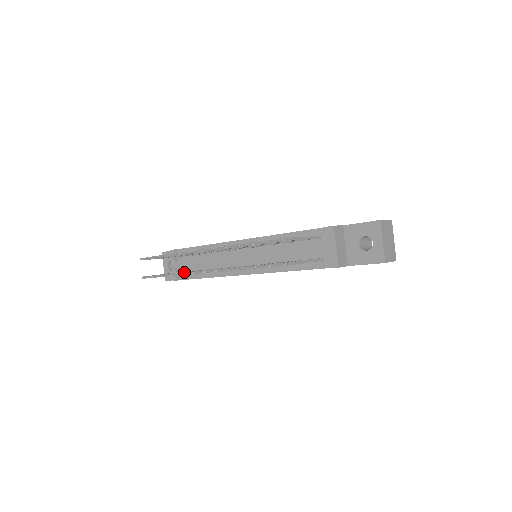
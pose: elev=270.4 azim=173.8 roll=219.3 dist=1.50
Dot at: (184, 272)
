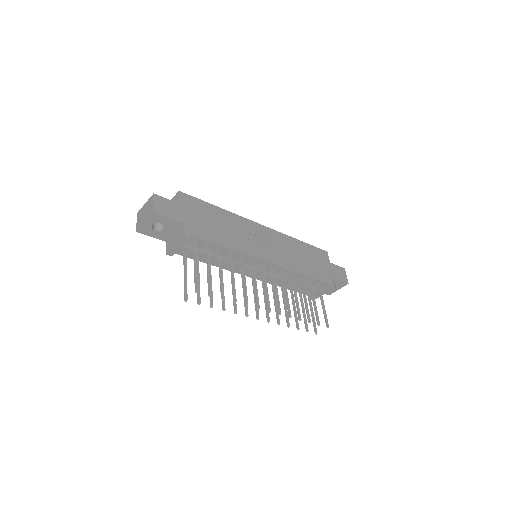
Dot at: occluded
